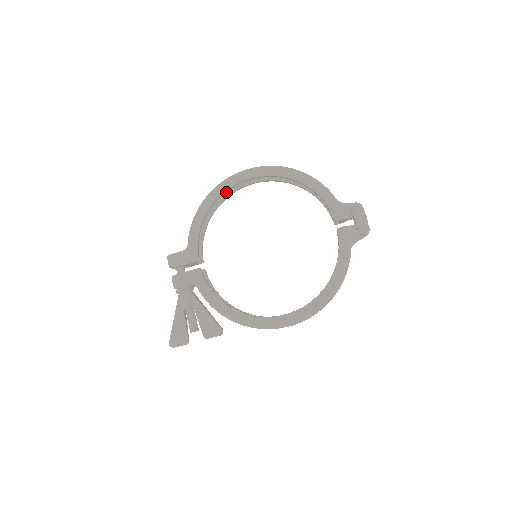
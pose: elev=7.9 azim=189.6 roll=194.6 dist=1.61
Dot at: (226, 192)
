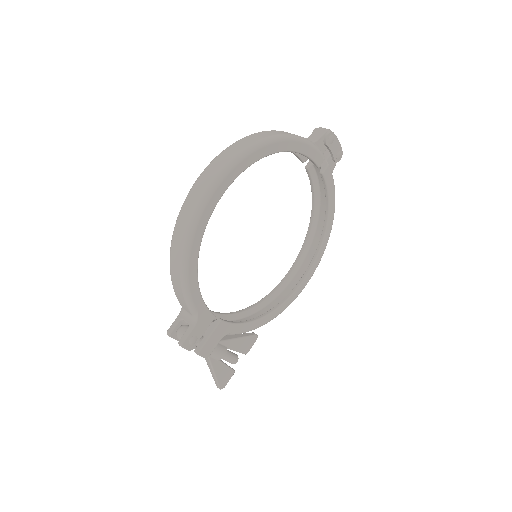
Dot at: occluded
